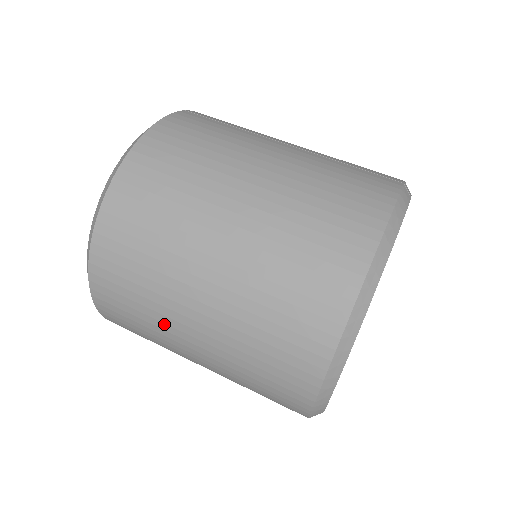
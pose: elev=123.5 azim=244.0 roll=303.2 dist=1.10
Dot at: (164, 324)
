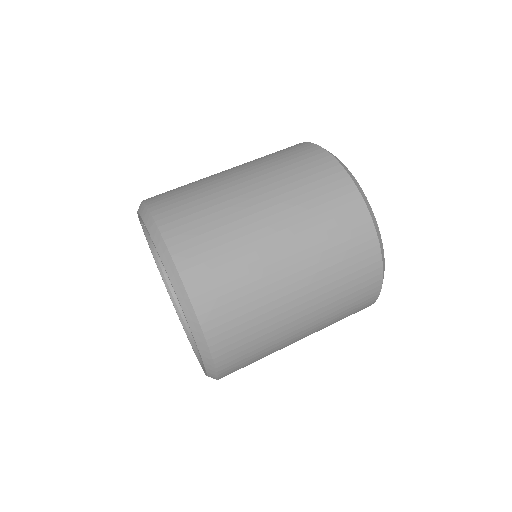
Dot at: (257, 262)
